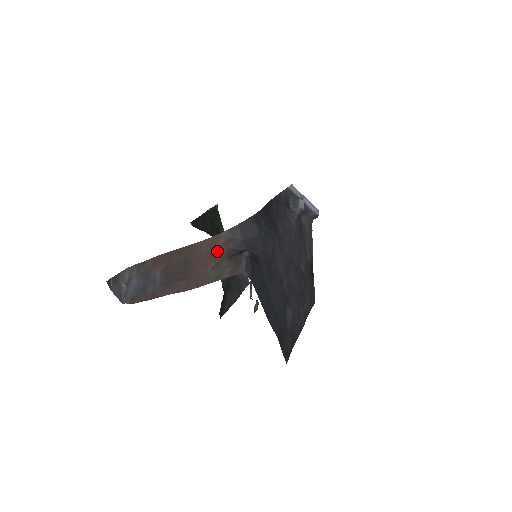
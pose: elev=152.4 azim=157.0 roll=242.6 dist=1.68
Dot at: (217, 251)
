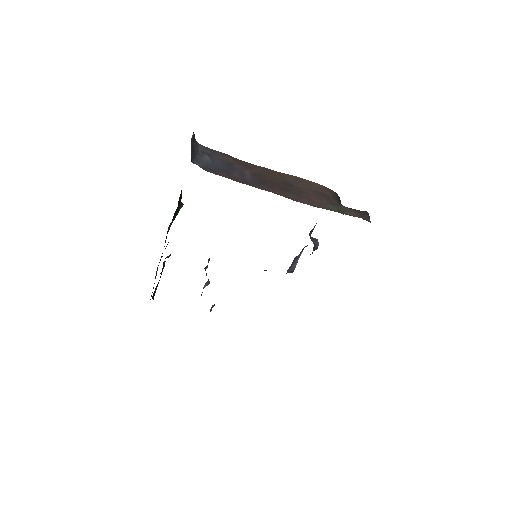
Dot at: (330, 197)
